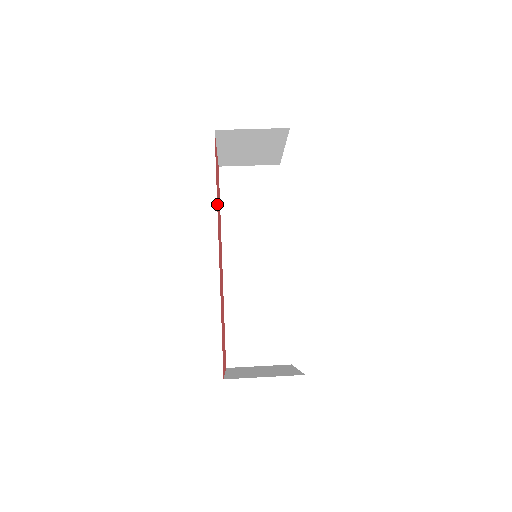
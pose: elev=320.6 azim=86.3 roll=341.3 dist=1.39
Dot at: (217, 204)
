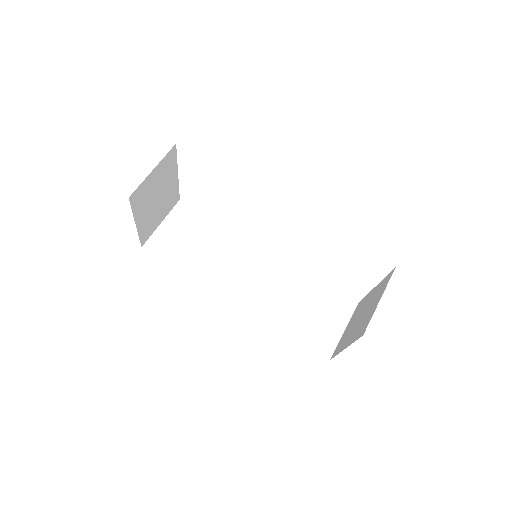
Dot at: occluded
